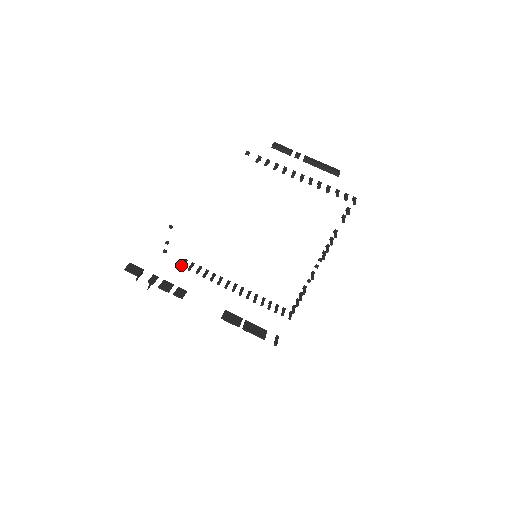
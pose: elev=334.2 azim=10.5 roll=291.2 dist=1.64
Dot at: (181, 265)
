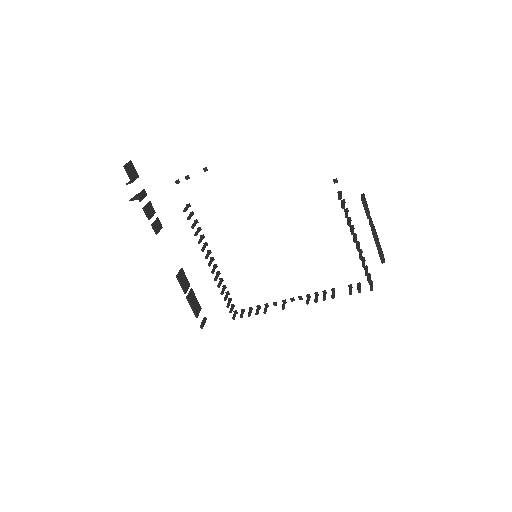
Dot at: (185, 209)
